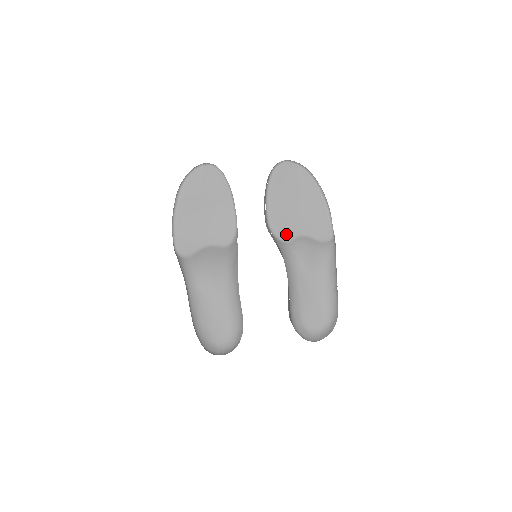
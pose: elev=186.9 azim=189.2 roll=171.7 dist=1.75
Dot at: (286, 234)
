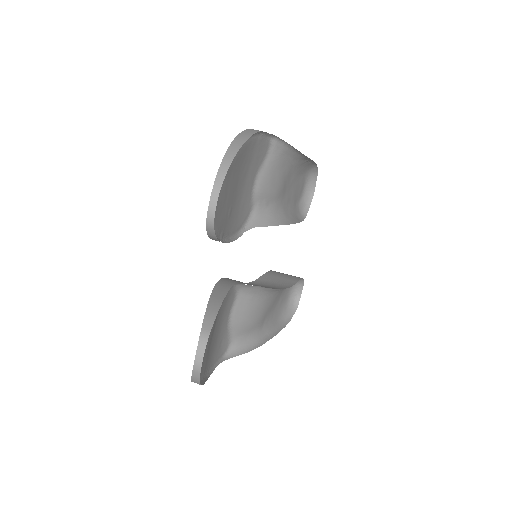
Dot at: (247, 208)
